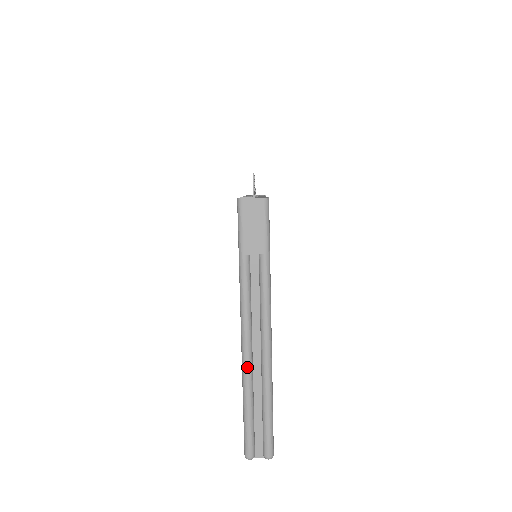
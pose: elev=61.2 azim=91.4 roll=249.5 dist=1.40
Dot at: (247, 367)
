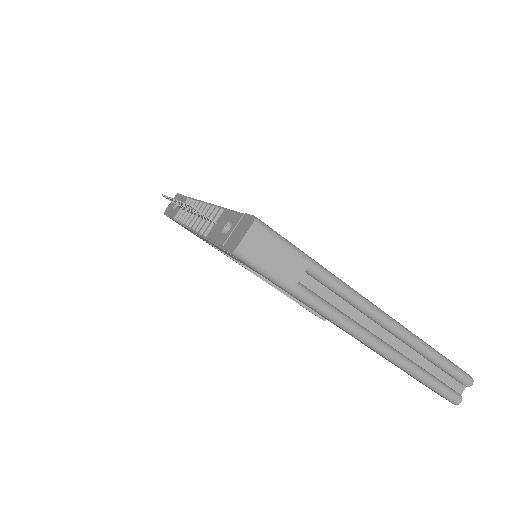
Dot at: (393, 356)
